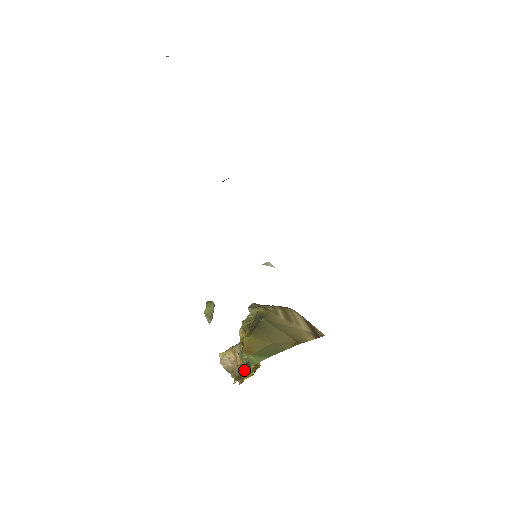
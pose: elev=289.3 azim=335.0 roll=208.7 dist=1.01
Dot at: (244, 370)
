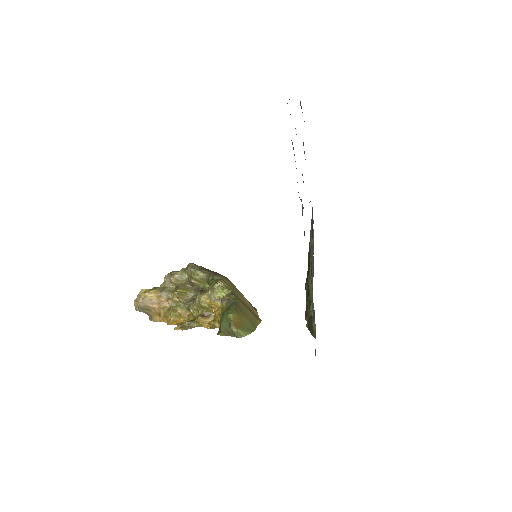
Dot at: (190, 322)
